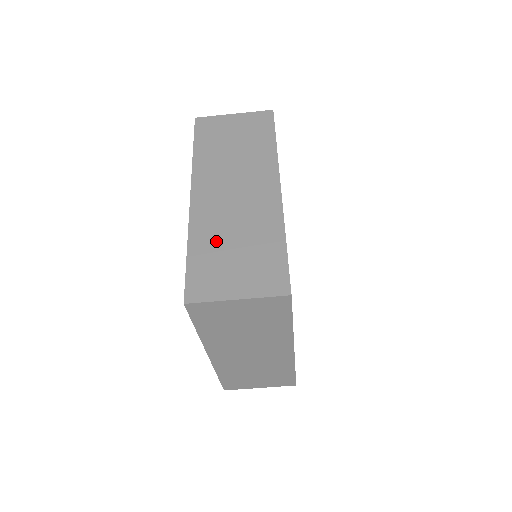
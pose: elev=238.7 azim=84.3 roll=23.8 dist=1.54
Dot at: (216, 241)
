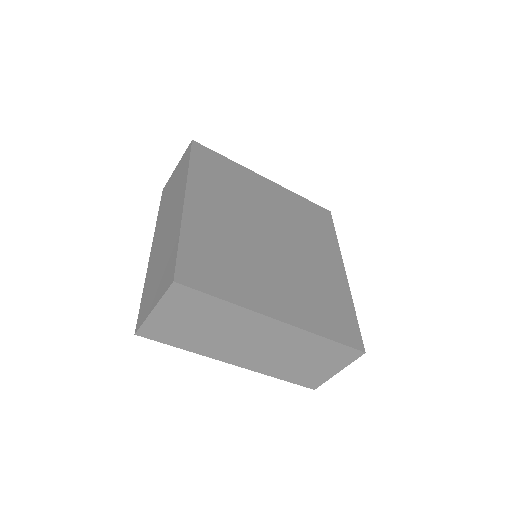
Dot at: (153, 273)
